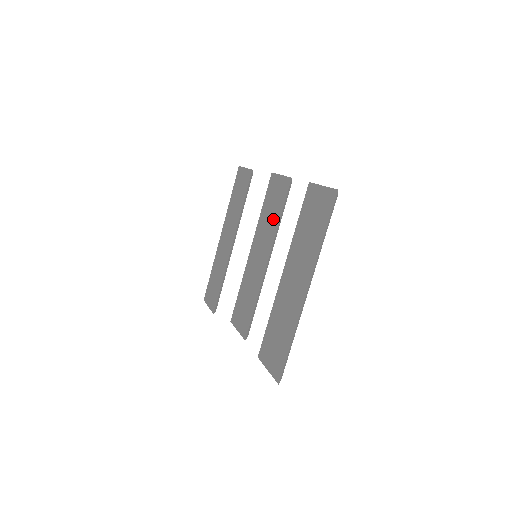
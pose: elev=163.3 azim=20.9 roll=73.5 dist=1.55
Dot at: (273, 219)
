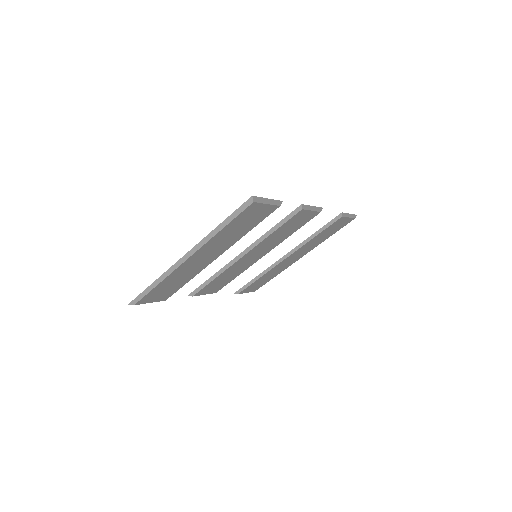
Dot at: occluded
